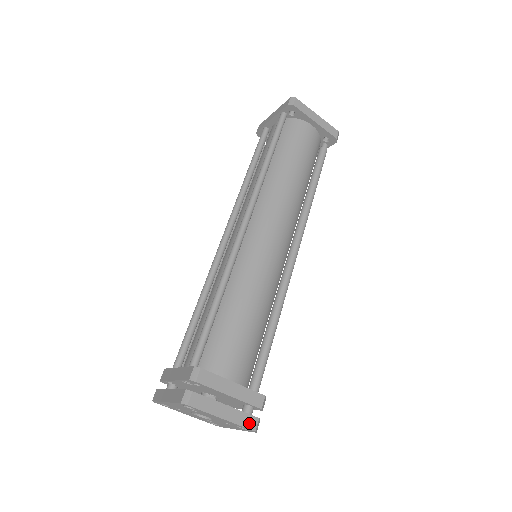
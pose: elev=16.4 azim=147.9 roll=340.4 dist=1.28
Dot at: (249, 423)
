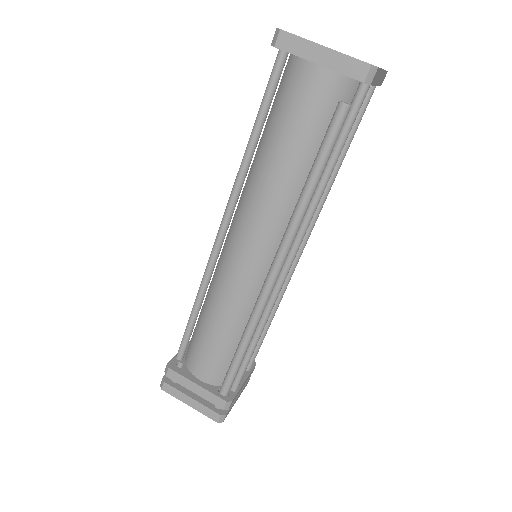
Dot at: (212, 416)
